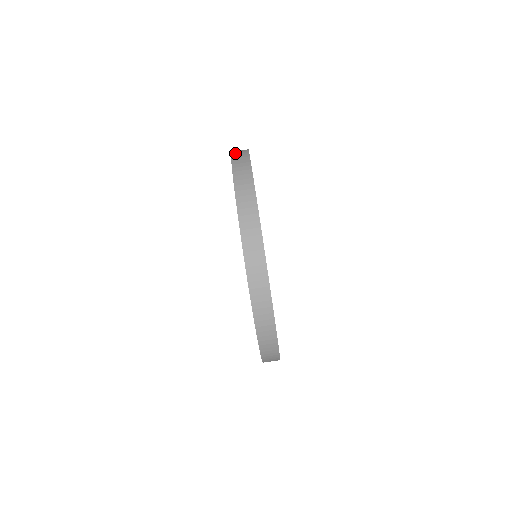
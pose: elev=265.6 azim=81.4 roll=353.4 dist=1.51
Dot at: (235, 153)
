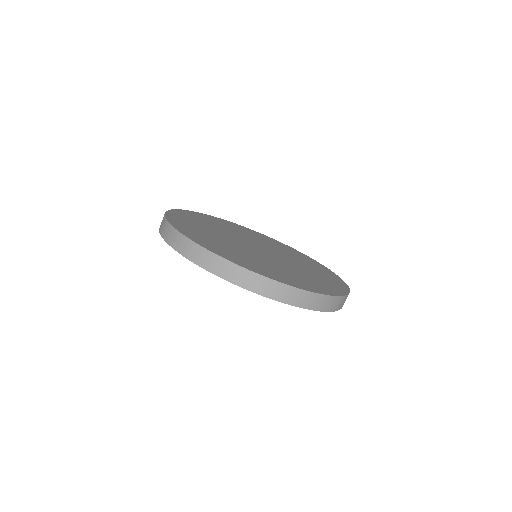
Dot at: occluded
